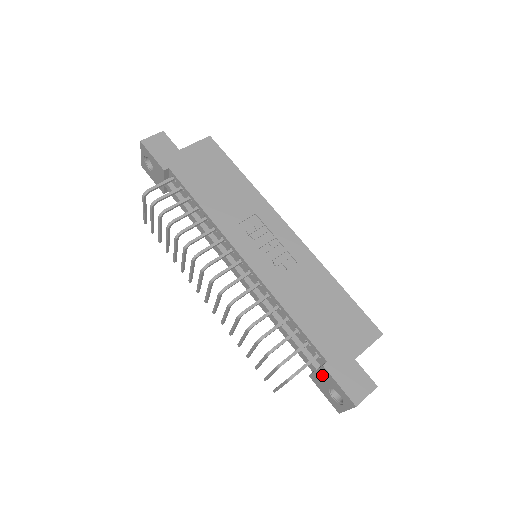
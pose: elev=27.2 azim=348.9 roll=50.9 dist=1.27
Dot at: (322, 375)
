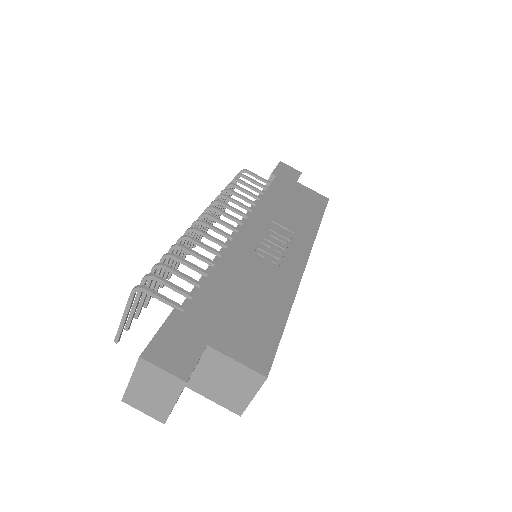
Dot at: occluded
